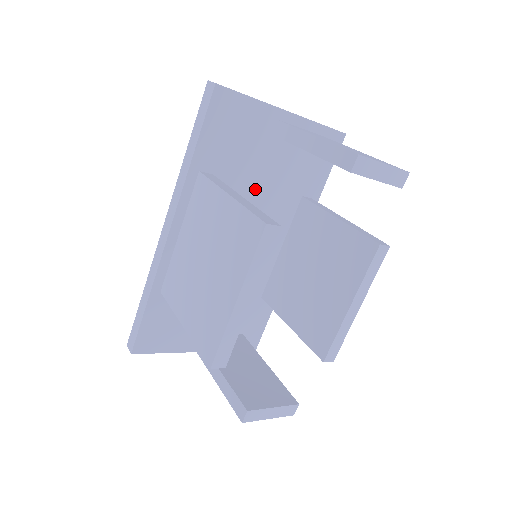
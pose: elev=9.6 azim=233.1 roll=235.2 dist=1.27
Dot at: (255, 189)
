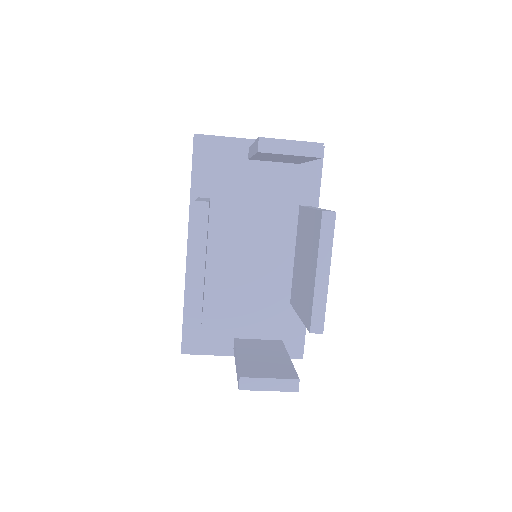
Dot at: (251, 205)
